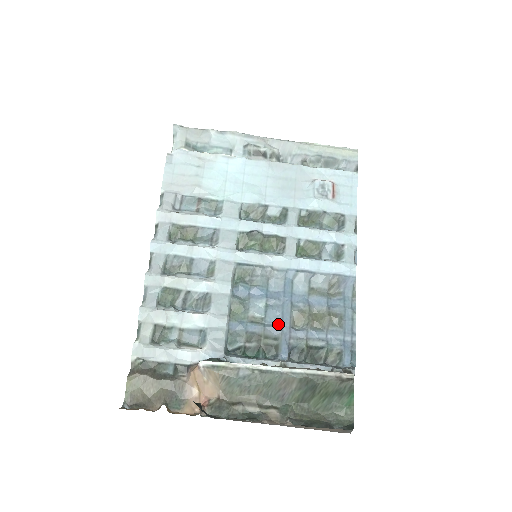
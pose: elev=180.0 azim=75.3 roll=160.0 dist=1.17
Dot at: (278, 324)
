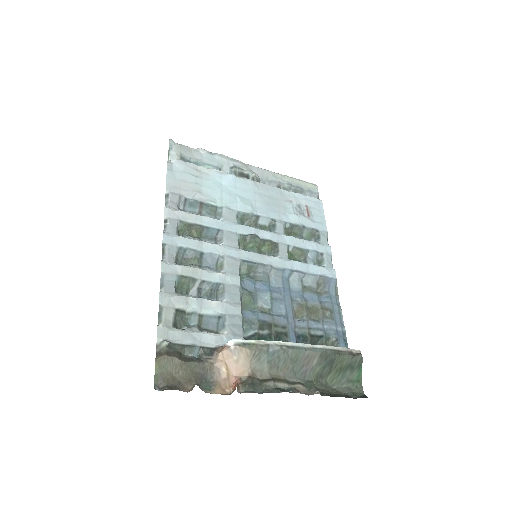
Dot at: (283, 315)
